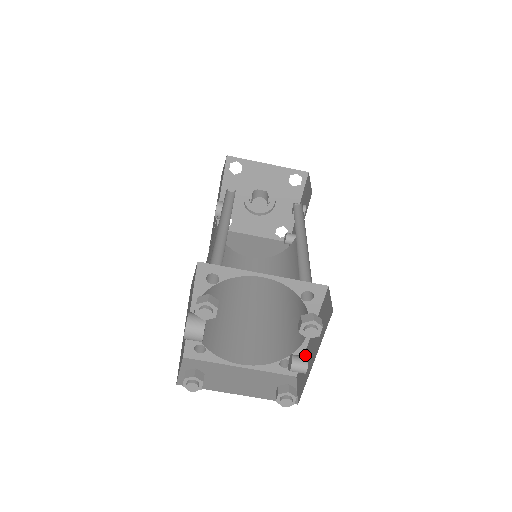
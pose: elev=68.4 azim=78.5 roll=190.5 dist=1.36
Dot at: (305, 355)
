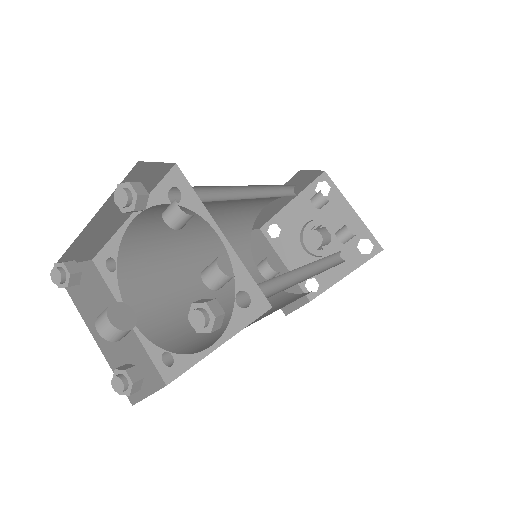
Dot at: (237, 263)
